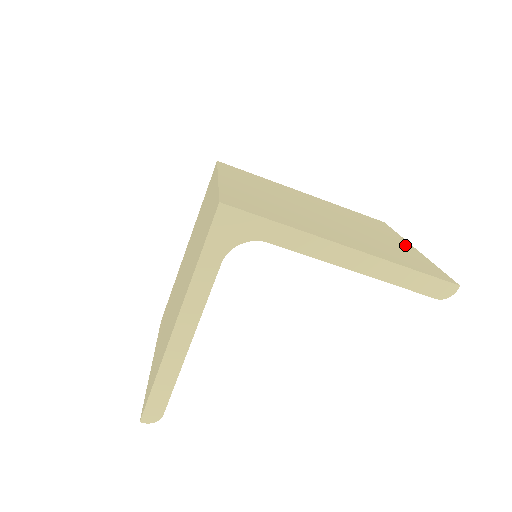
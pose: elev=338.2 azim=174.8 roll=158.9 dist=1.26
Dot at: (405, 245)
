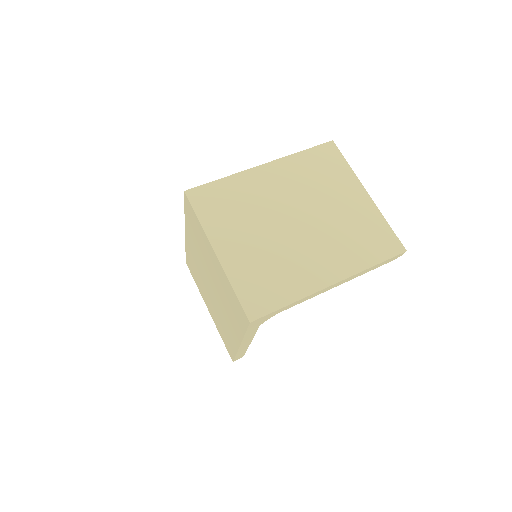
Dot at: (361, 199)
